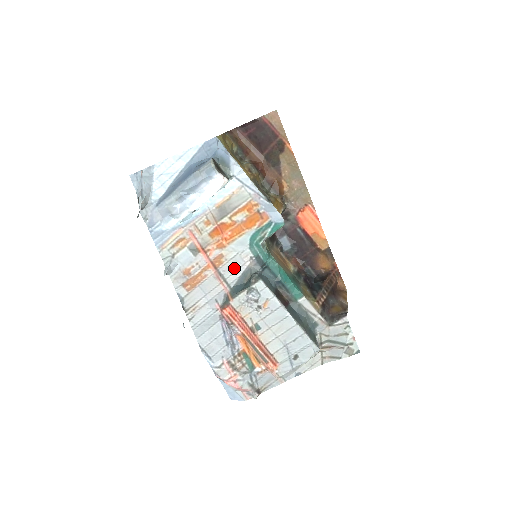
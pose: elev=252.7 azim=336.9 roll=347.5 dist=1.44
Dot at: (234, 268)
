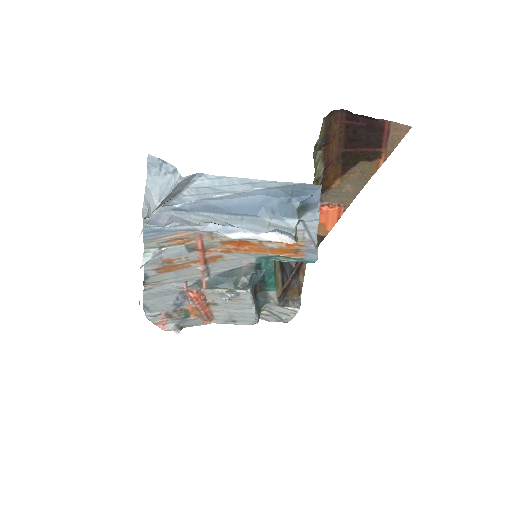
Dot at: (226, 265)
